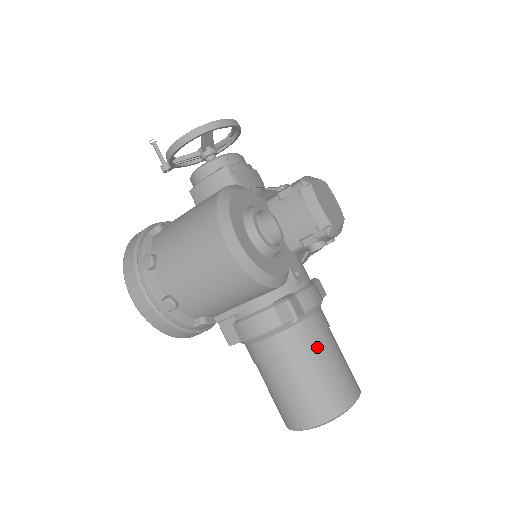
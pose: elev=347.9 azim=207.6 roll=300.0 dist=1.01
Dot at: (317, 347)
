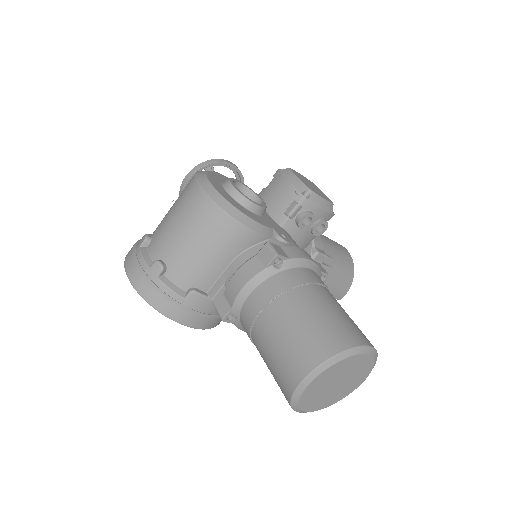
Dot at: (308, 291)
